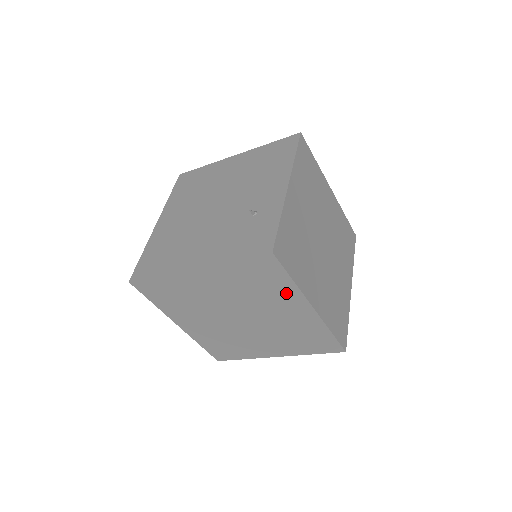
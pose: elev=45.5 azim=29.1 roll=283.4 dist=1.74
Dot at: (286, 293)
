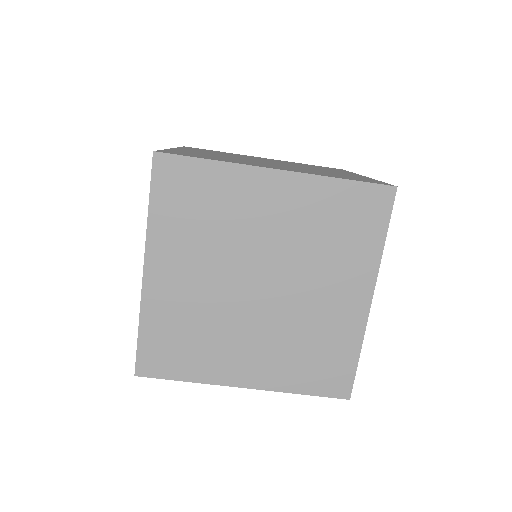
Dot at: (233, 186)
